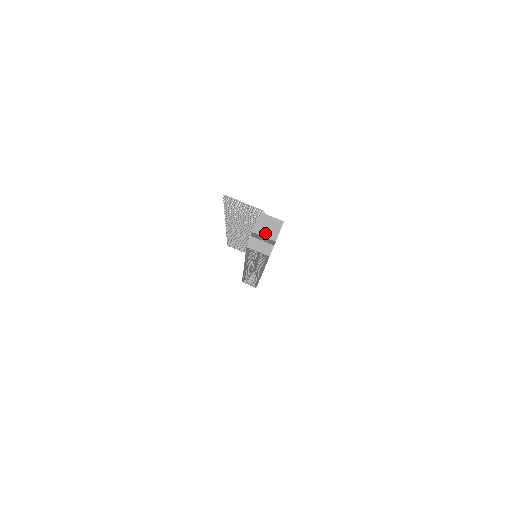
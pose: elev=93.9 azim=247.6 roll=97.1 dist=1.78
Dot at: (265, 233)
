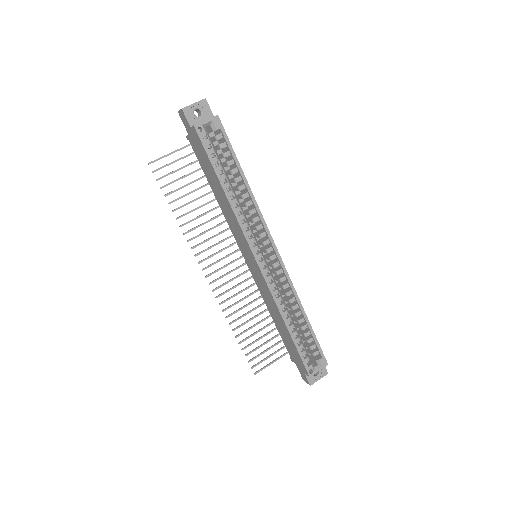
Dot at: (192, 104)
